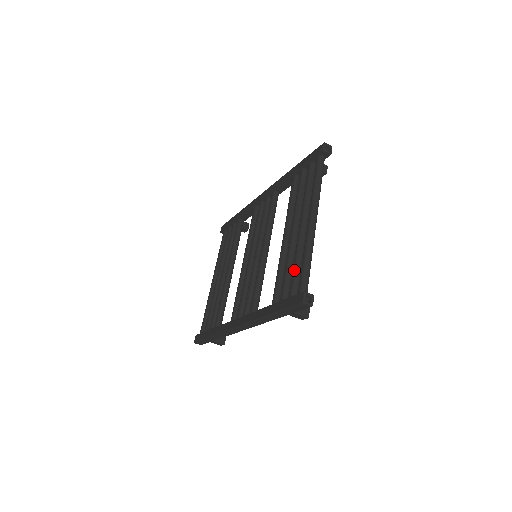
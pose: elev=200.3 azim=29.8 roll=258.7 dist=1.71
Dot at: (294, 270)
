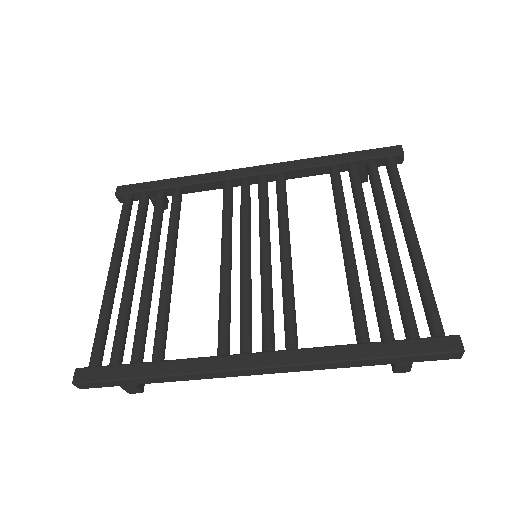
Dot at: (407, 298)
